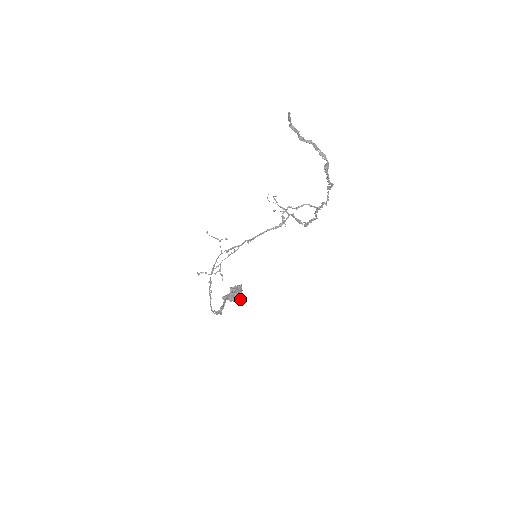
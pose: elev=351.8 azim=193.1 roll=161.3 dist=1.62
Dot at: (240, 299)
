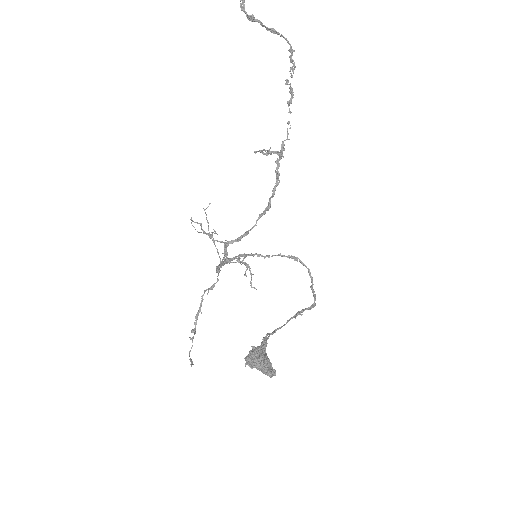
Dot at: (270, 366)
